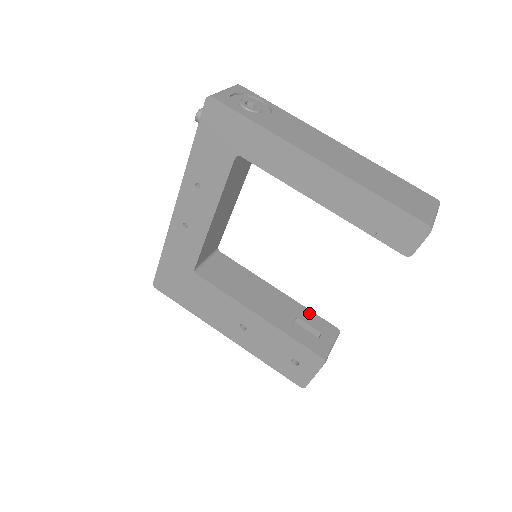
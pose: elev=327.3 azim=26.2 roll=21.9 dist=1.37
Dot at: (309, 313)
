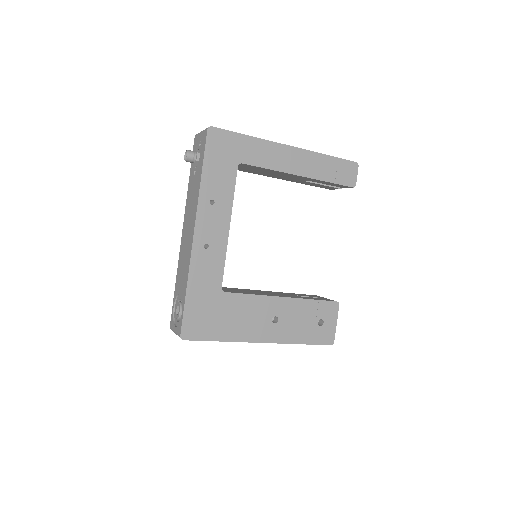
Dot at: (297, 294)
